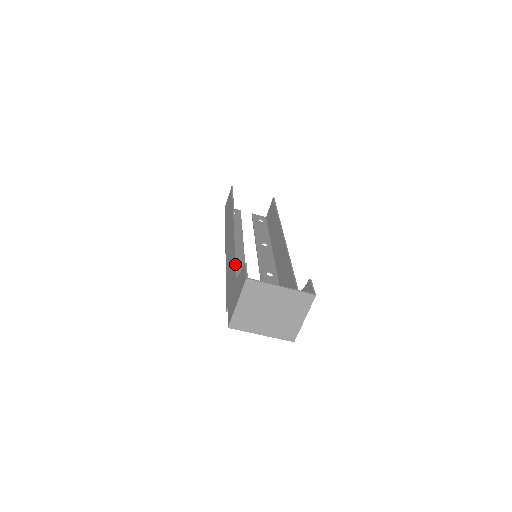
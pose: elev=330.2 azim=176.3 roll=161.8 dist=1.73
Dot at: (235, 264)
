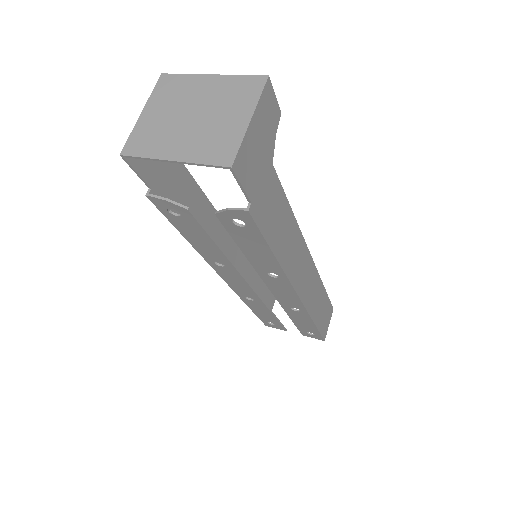
Dot at: (192, 180)
